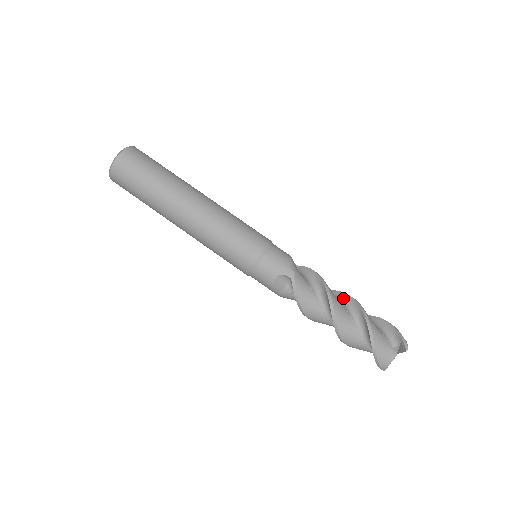
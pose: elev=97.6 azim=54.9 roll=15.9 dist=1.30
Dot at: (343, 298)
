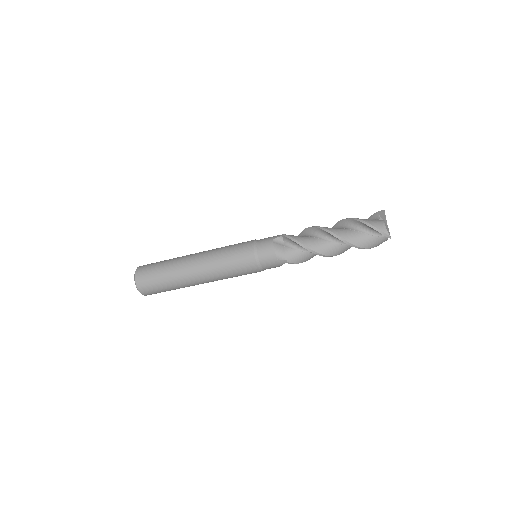
Dot at: (325, 234)
